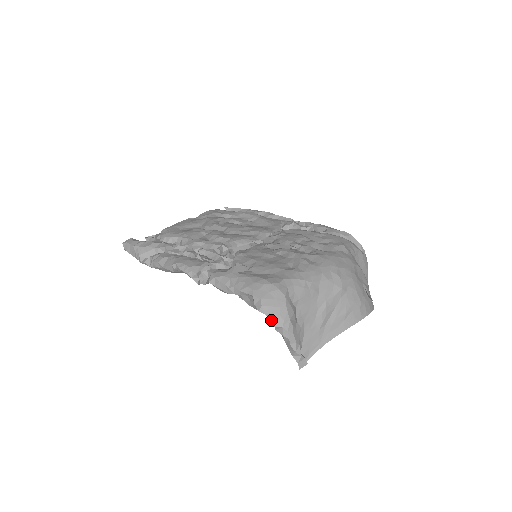
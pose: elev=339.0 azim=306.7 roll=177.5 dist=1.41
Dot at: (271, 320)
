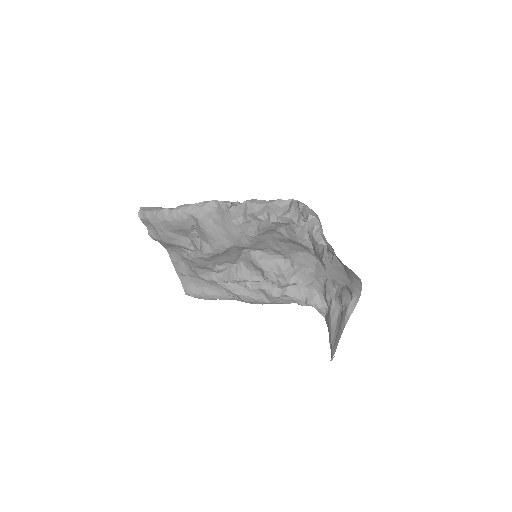
Dot at: (307, 210)
